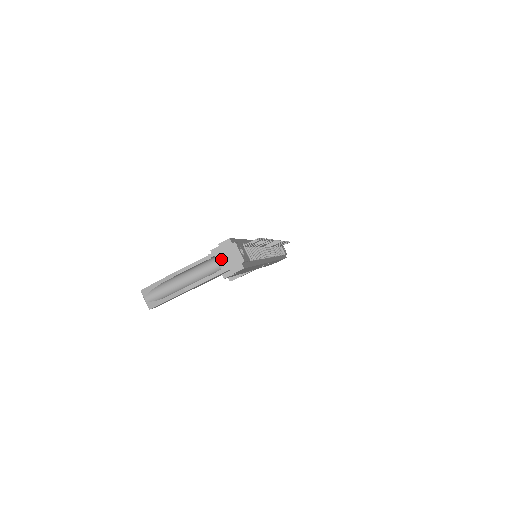
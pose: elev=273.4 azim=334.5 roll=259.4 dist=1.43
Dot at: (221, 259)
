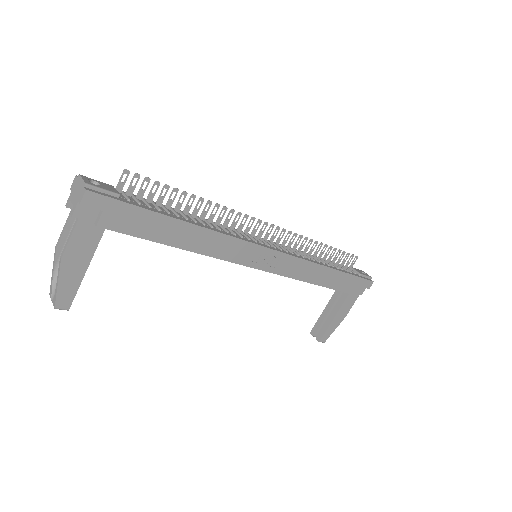
Dot at: (72, 199)
